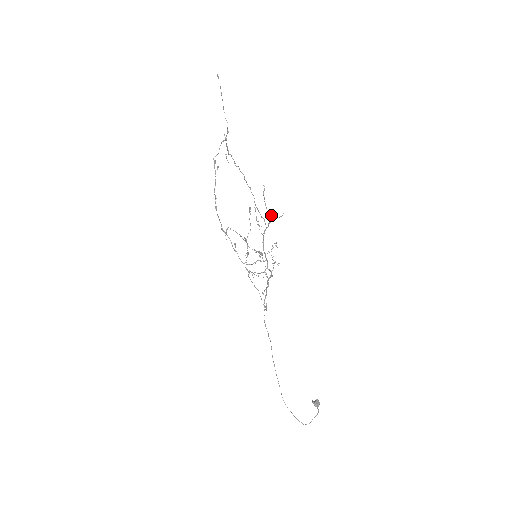
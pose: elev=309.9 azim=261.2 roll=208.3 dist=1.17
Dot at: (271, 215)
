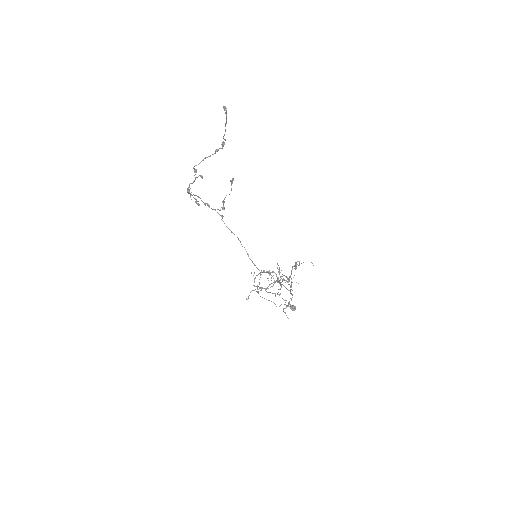
Dot at: (296, 266)
